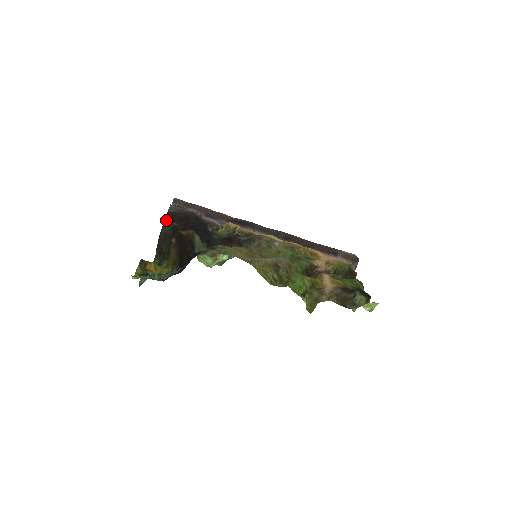
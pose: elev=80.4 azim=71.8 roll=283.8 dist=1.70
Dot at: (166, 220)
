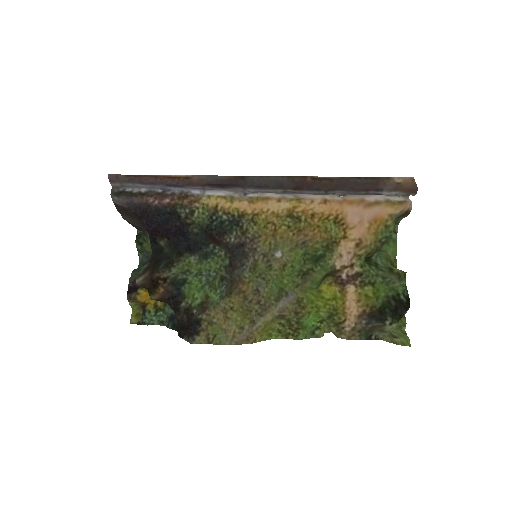
Dot at: (119, 212)
